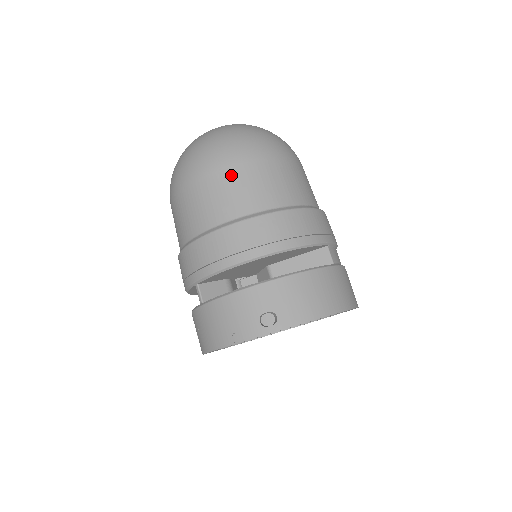
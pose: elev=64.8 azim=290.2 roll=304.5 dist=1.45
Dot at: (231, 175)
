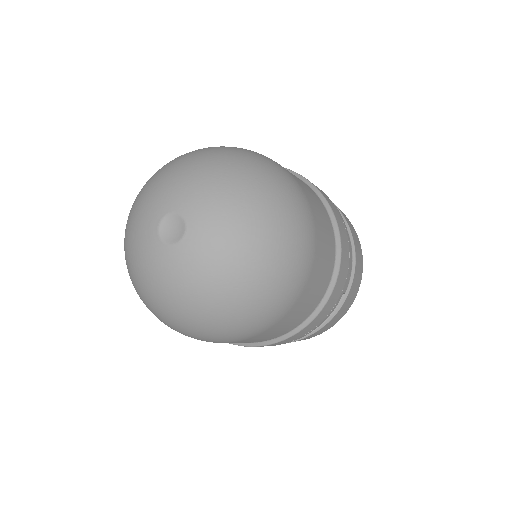
Dot at: occluded
